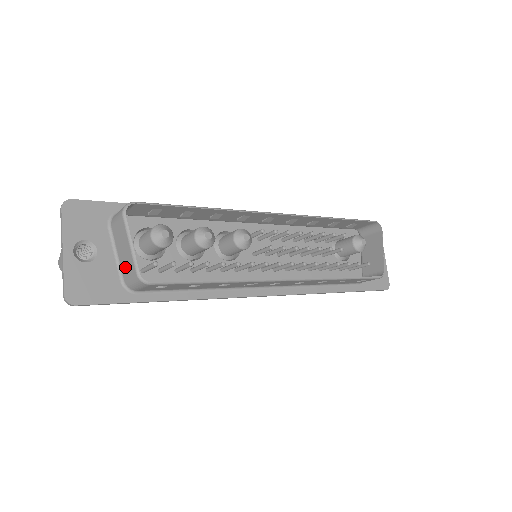
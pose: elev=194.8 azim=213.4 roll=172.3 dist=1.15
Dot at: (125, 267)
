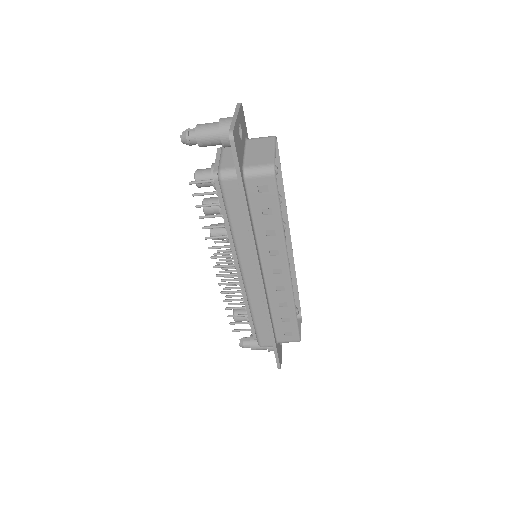
Dot at: (255, 159)
